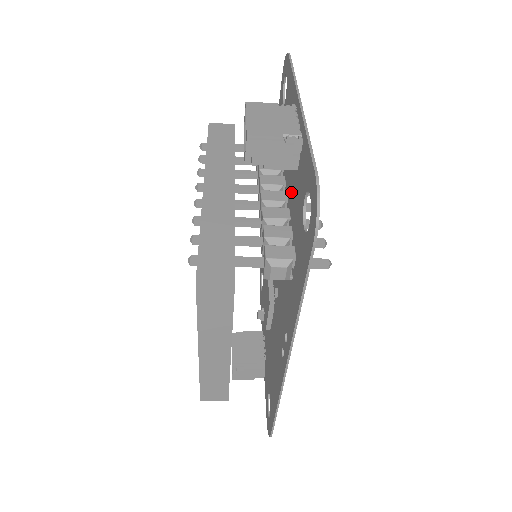
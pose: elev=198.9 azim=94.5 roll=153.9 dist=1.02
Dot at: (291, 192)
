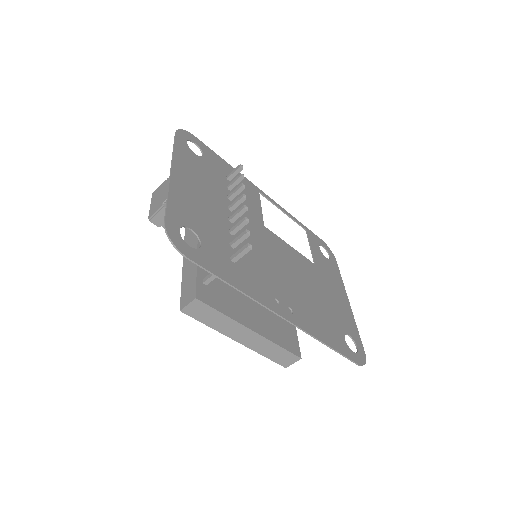
Dot at: (213, 217)
